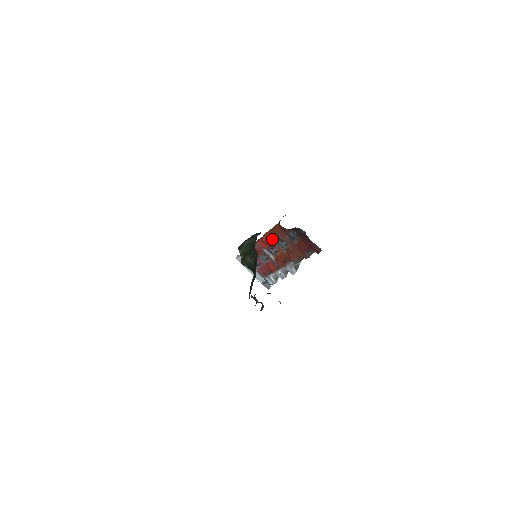
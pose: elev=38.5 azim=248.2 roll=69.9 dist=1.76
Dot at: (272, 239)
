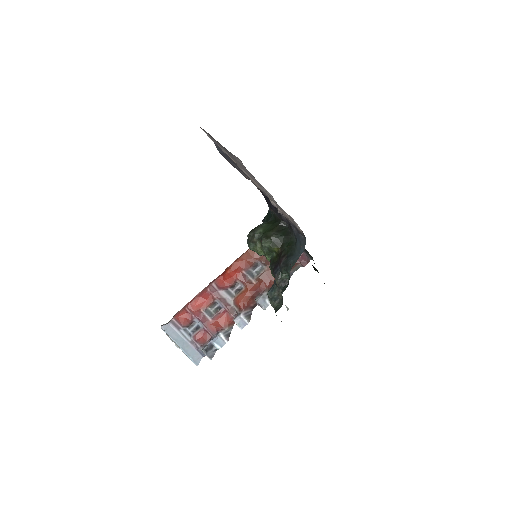
Dot at: (242, 267)
